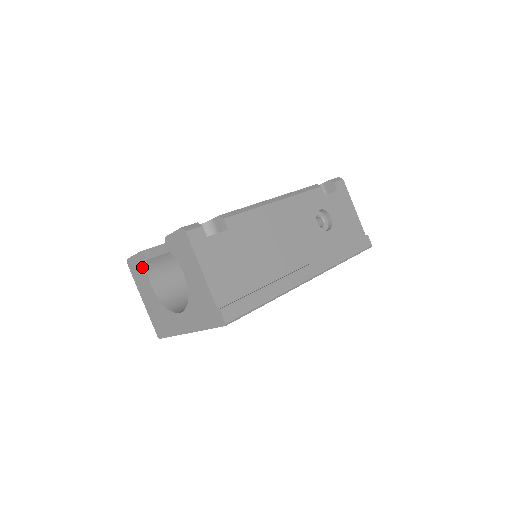
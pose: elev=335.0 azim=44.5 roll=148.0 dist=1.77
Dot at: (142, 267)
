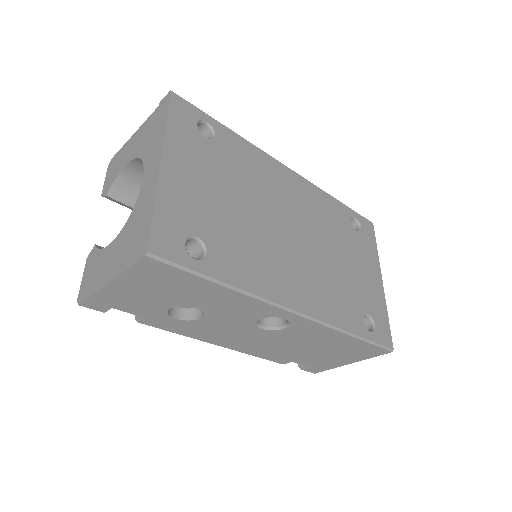
Dot at: (93, 261)
